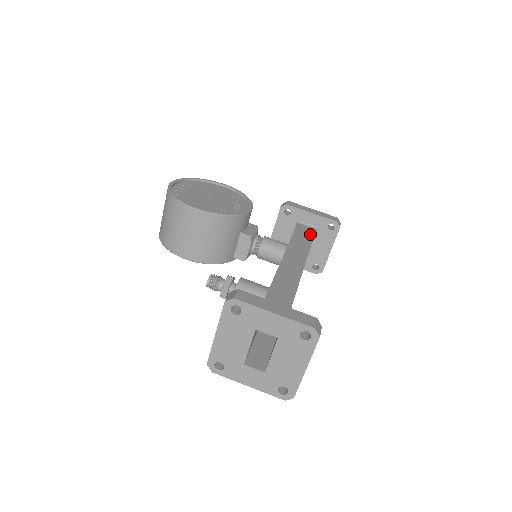
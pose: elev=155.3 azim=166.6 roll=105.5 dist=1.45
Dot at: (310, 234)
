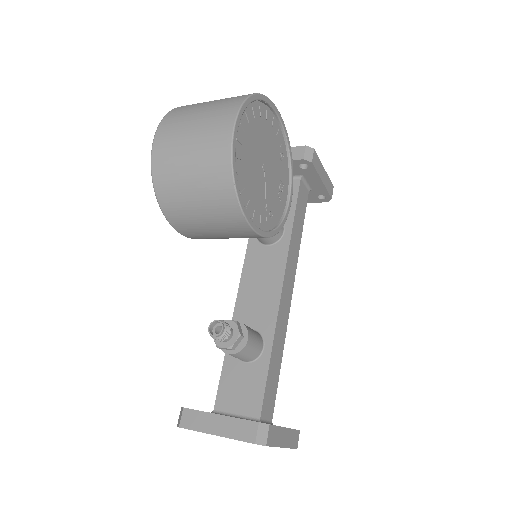
Dot at: (304, 208)
